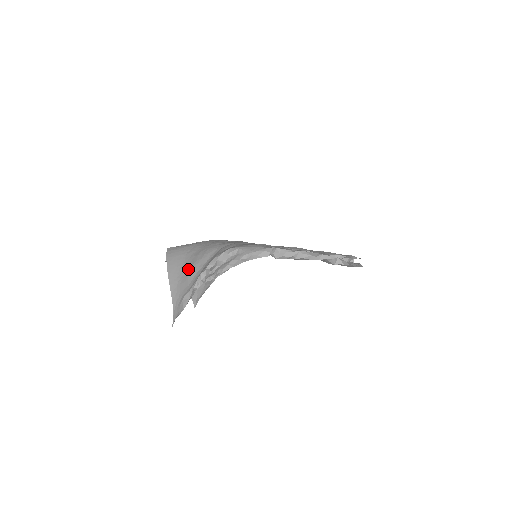
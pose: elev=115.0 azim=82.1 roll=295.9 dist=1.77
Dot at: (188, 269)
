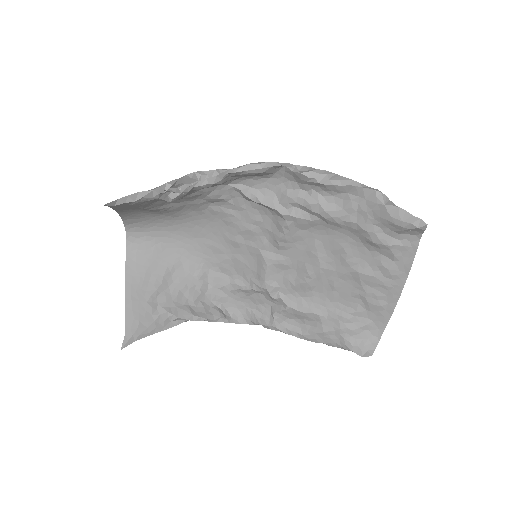
Dot at: occluded
